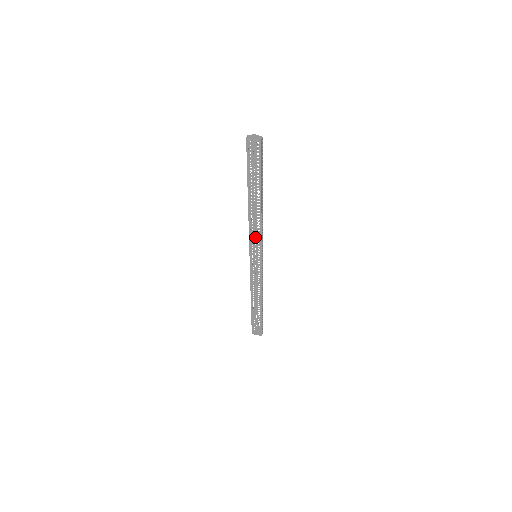
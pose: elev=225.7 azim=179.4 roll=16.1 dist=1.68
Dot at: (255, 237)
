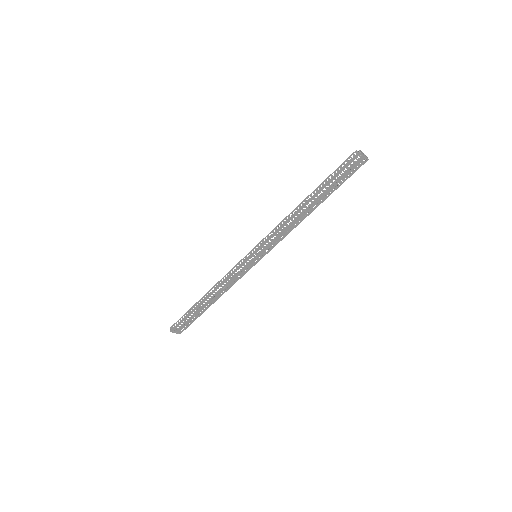
Dot at: (276, 239)
